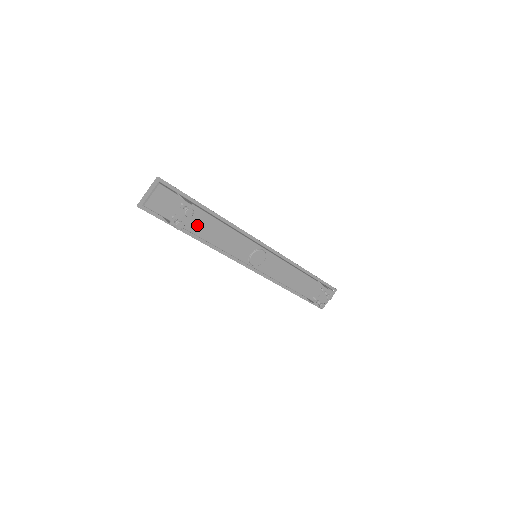
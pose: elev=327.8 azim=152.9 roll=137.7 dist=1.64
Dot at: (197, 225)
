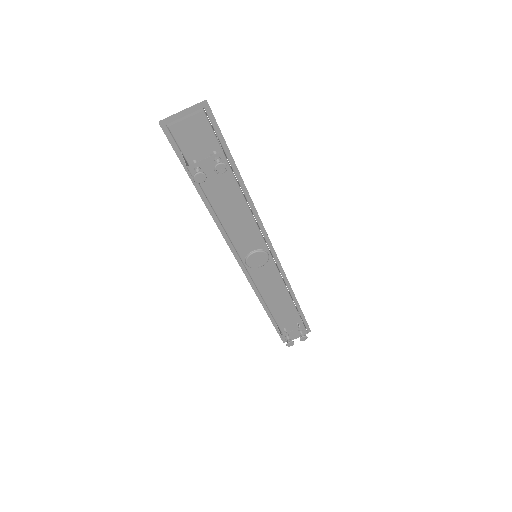
Dot at: (216, 186)
